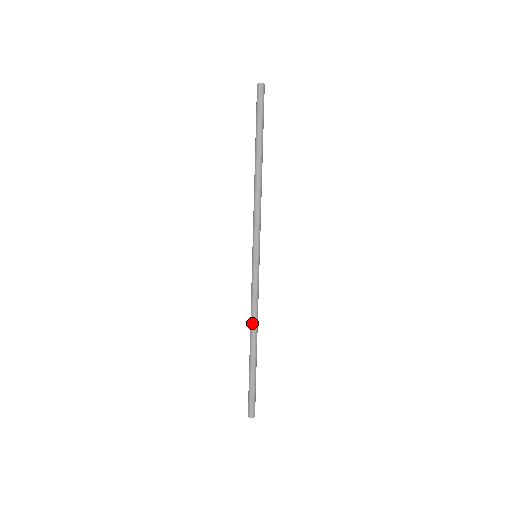
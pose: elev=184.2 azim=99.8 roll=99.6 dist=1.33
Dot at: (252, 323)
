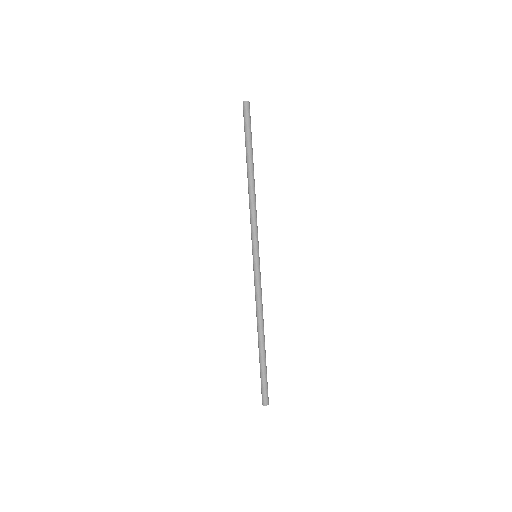
Dot at: (257, 317)
